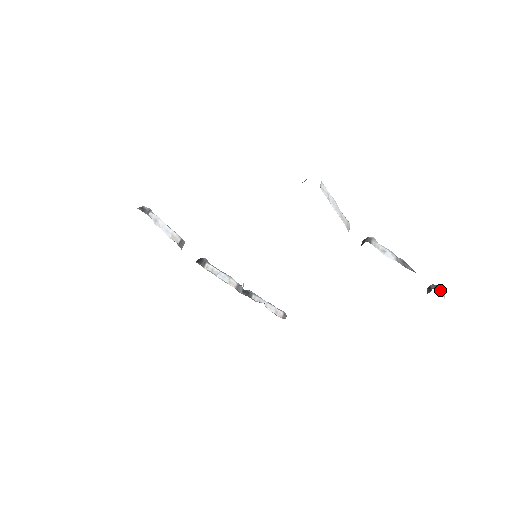
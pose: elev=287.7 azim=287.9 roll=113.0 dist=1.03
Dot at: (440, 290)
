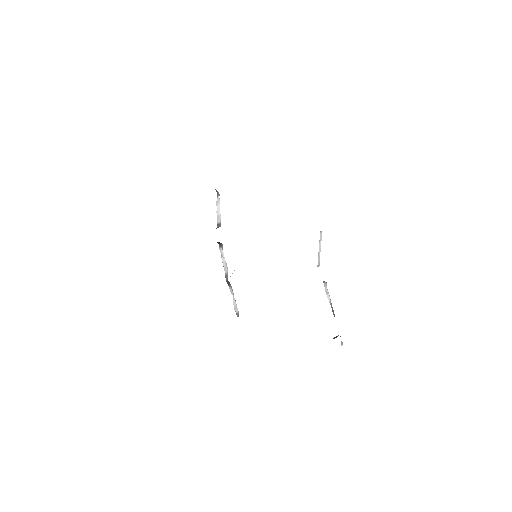
Dot at: occluded
